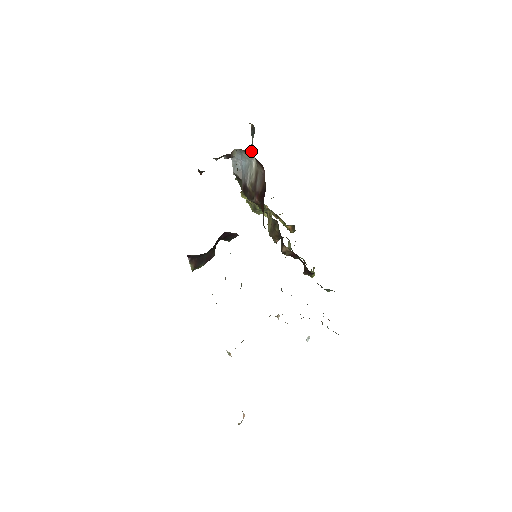
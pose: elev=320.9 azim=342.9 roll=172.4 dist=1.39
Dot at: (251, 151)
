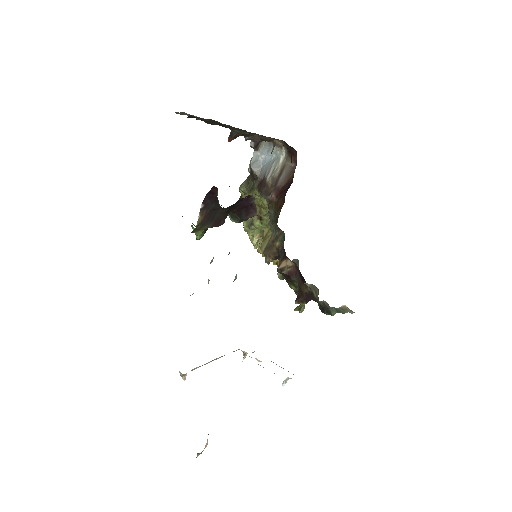
Dot at: occluded
